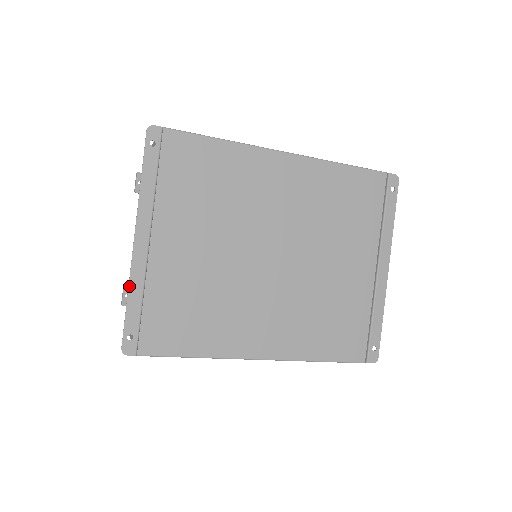
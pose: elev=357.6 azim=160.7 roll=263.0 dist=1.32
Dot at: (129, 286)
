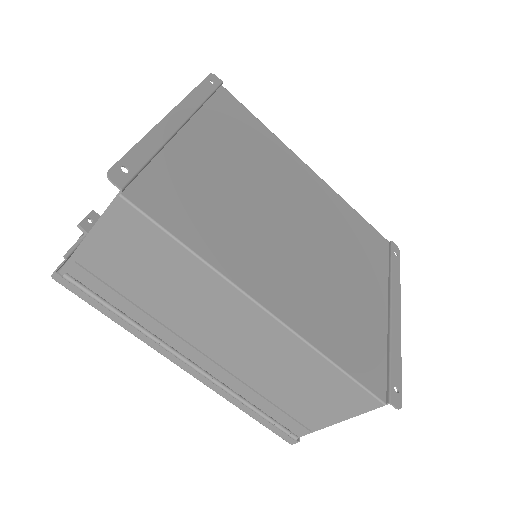
Dot at: (148, 133)
